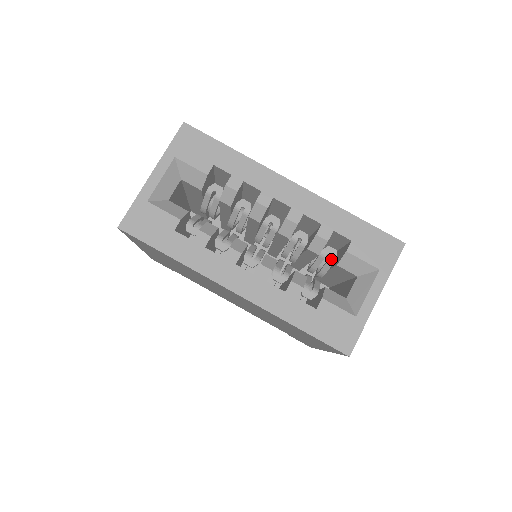
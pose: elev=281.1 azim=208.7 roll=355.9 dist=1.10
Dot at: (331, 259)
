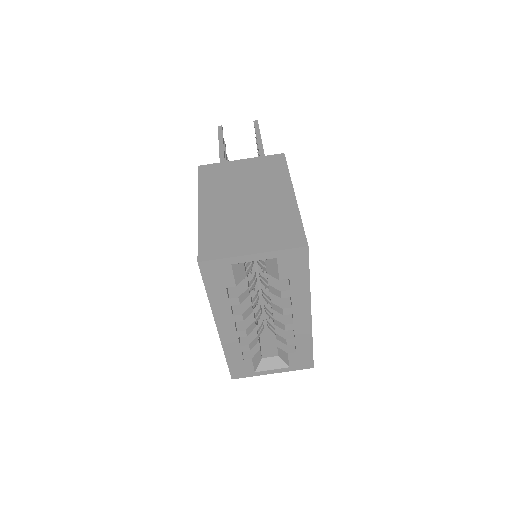
Dot at: occluded
